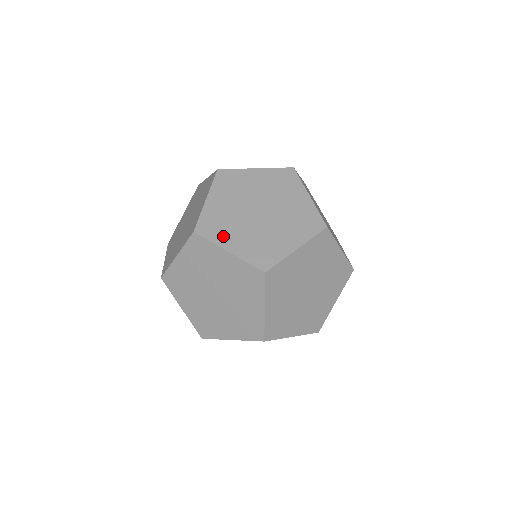
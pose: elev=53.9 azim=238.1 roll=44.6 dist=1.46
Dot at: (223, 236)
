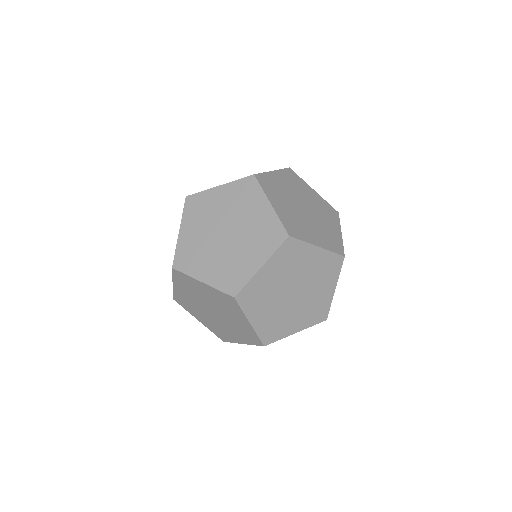
Dot at: (196, 267)
